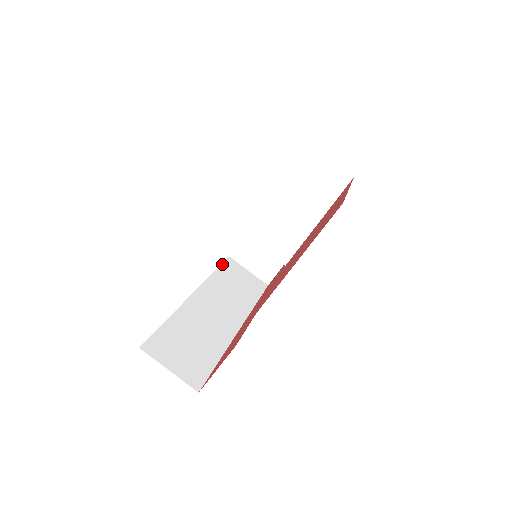
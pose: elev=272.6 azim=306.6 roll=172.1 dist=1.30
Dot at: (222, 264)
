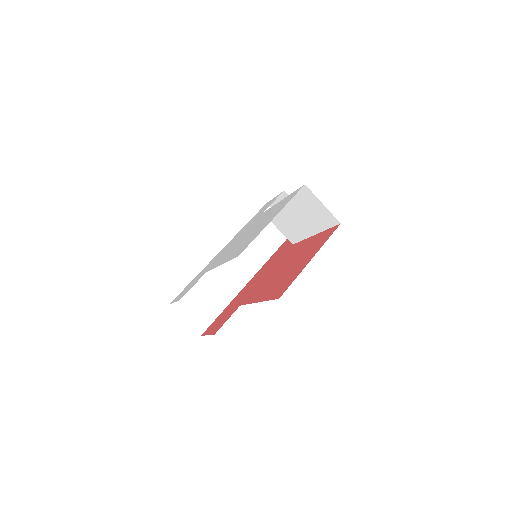
Dot at: occluded
